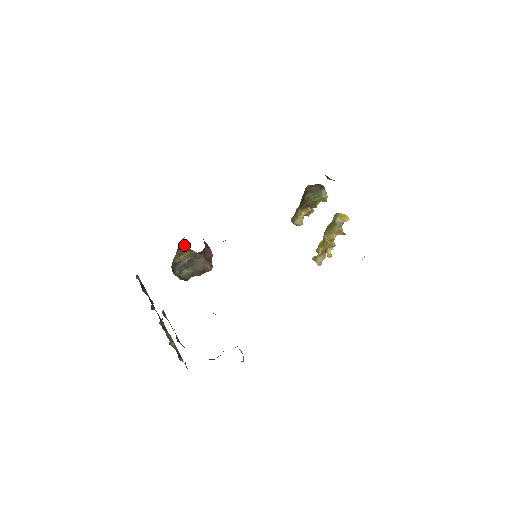
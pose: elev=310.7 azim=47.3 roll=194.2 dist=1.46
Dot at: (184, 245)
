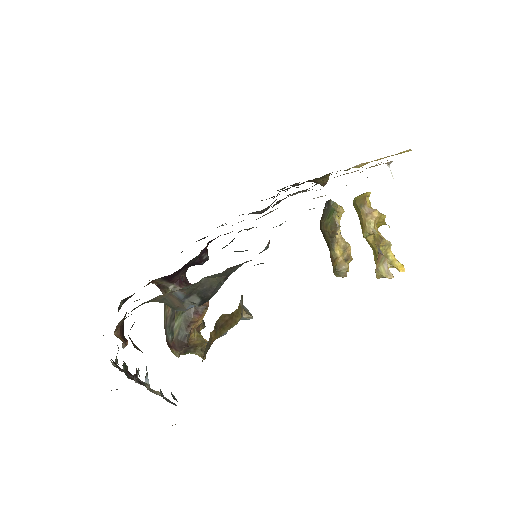
Dot at: occluded
